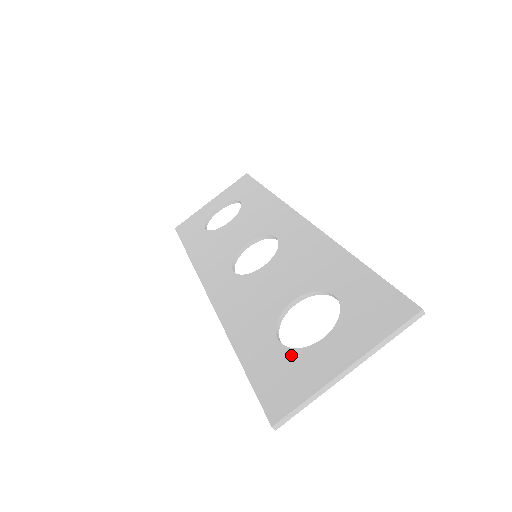
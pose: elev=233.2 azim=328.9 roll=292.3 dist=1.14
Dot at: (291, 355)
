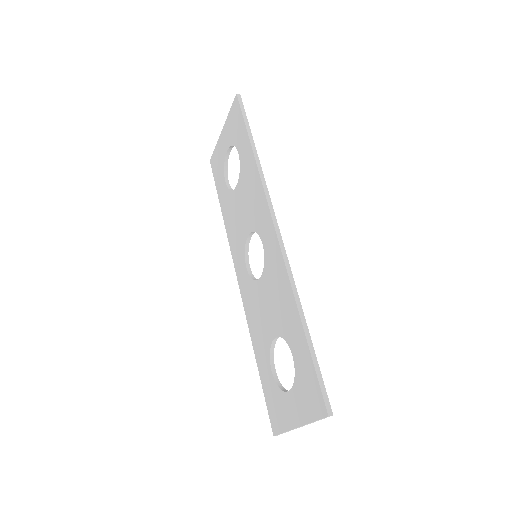
Dot at: (277, 391)
